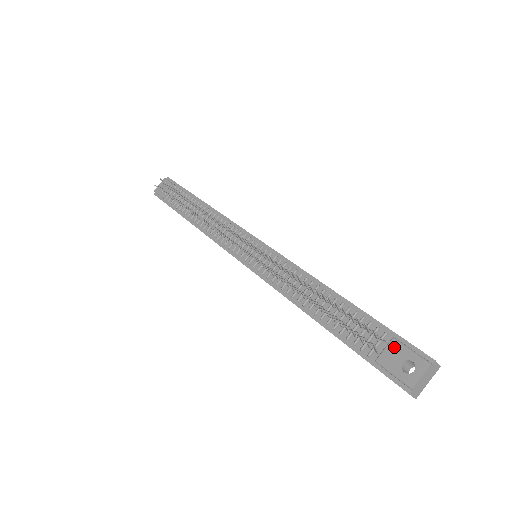
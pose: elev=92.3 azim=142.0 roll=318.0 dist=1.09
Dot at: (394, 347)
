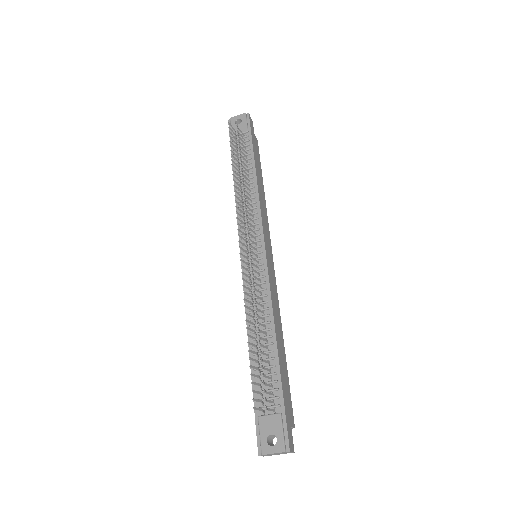
Dot at: (275, 420)
